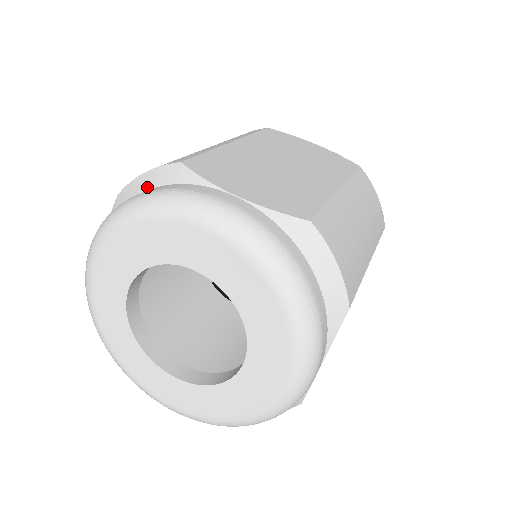
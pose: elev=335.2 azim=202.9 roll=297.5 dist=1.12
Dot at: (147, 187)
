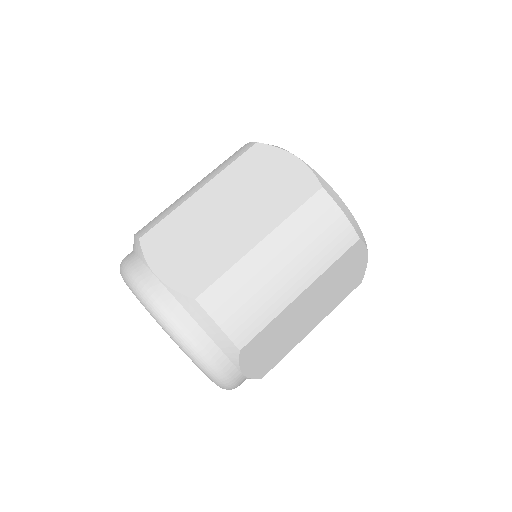
Dot at: (211, 336)
